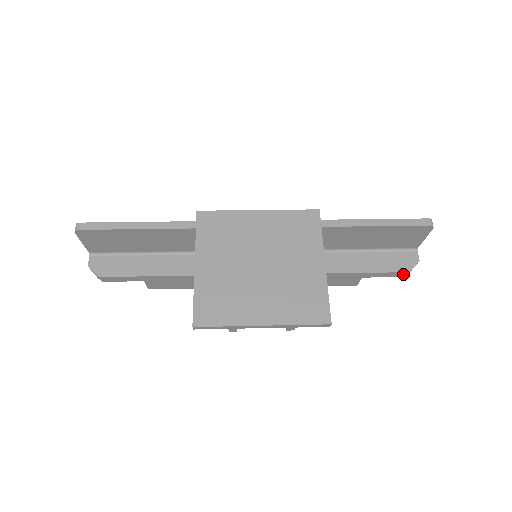
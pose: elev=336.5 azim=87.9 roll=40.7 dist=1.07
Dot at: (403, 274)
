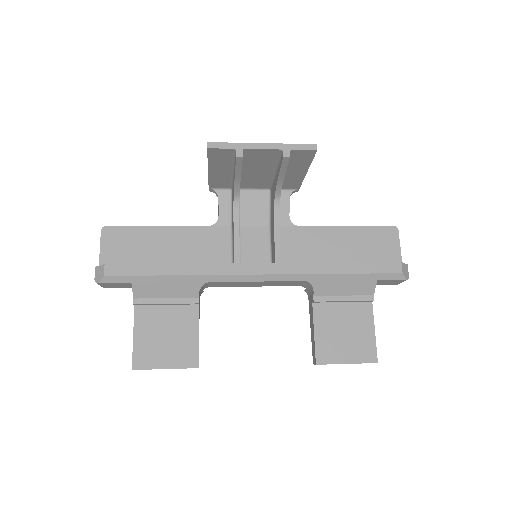
Dot at: (397, 267)
